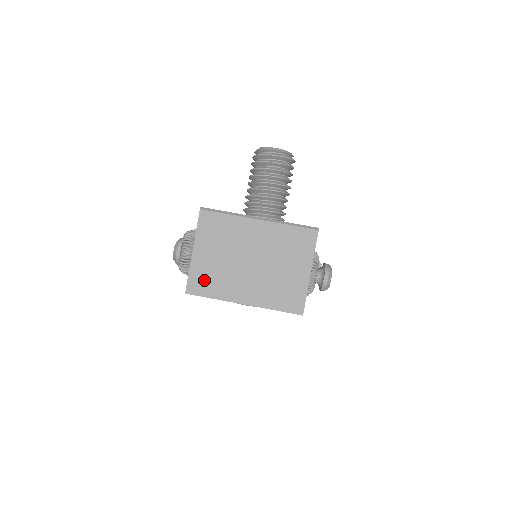
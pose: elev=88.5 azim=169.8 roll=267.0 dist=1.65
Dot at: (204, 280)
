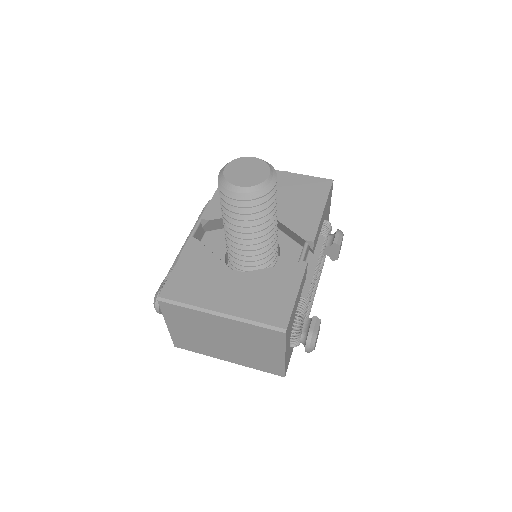
Dot at: (186, 343)
